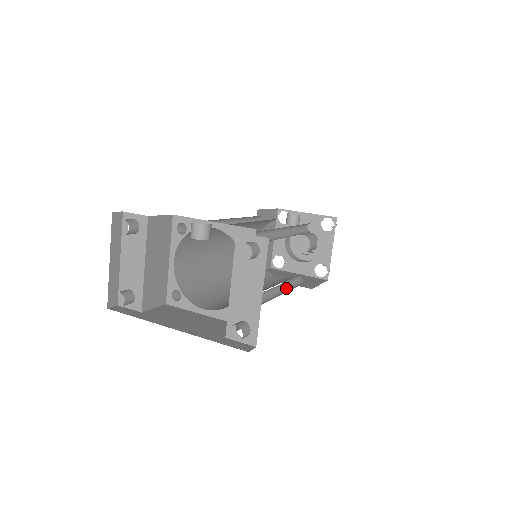
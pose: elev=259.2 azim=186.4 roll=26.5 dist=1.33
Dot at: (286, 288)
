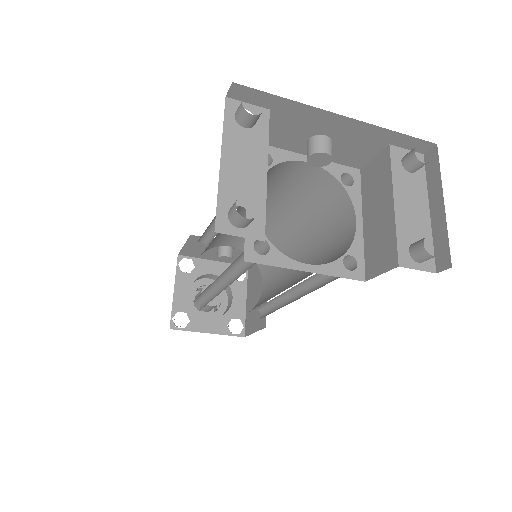
Dot at: occluded
